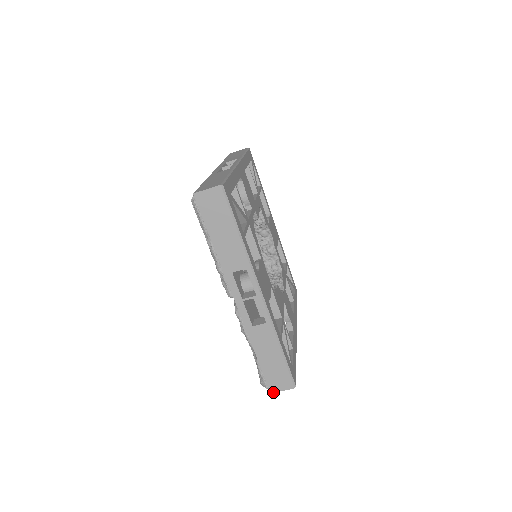
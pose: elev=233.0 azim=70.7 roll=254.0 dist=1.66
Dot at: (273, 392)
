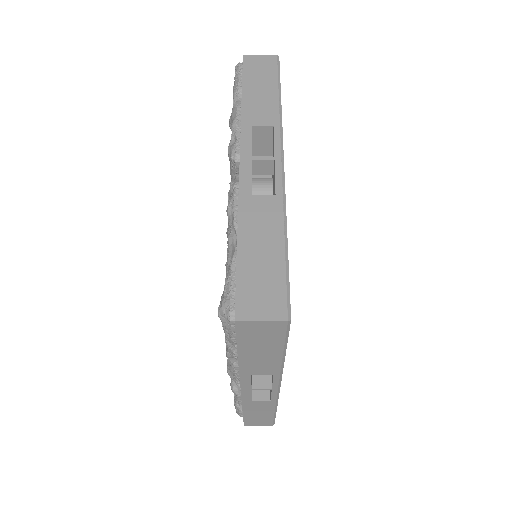
Dot at: (240, 319)
